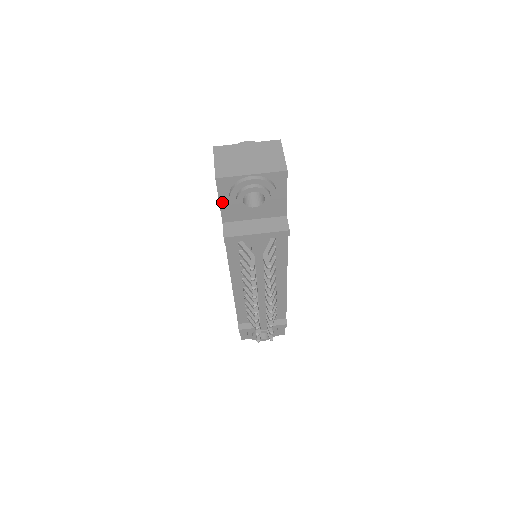
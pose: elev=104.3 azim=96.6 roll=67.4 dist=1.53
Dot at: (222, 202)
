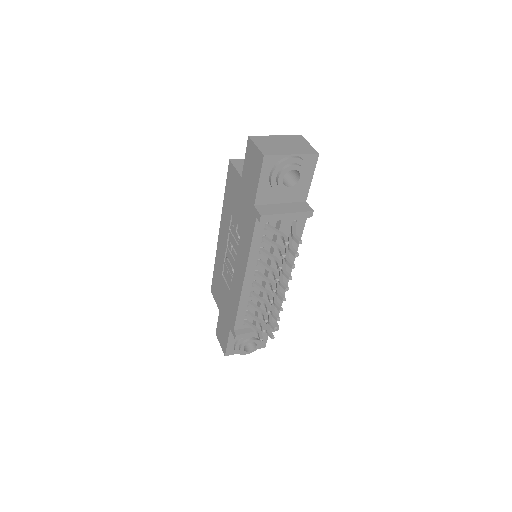
Dot at: (261, 182)
